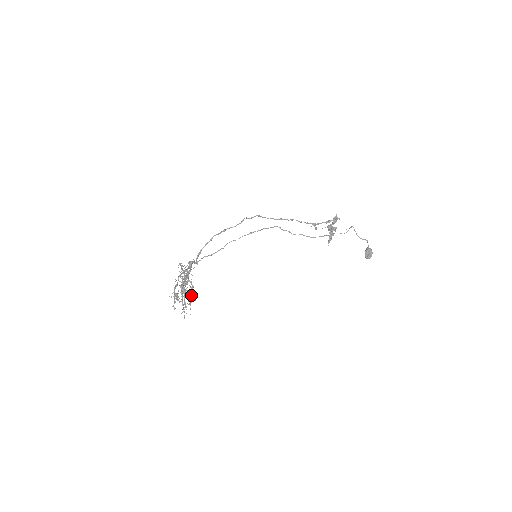
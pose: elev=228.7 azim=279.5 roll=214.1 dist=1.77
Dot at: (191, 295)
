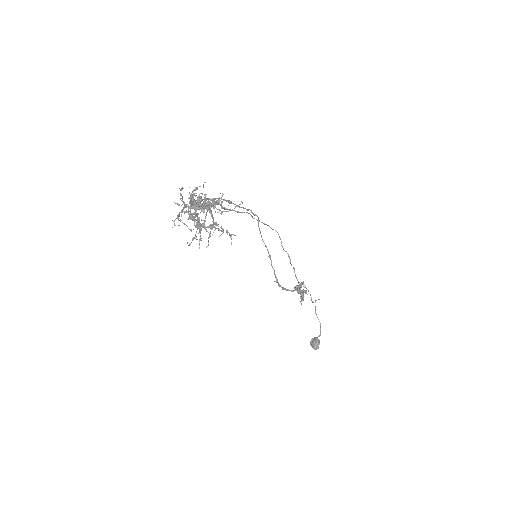
Dot at: (214, 226)
